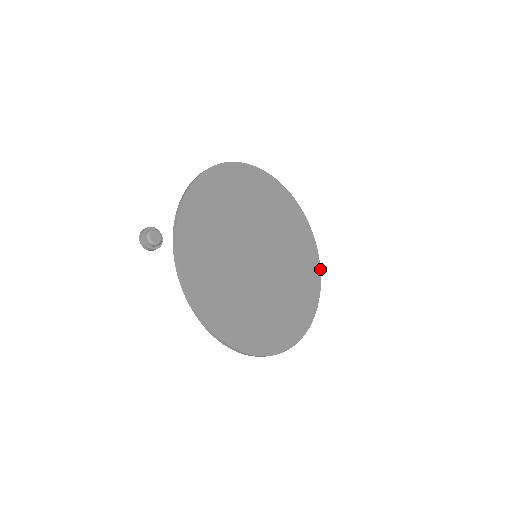
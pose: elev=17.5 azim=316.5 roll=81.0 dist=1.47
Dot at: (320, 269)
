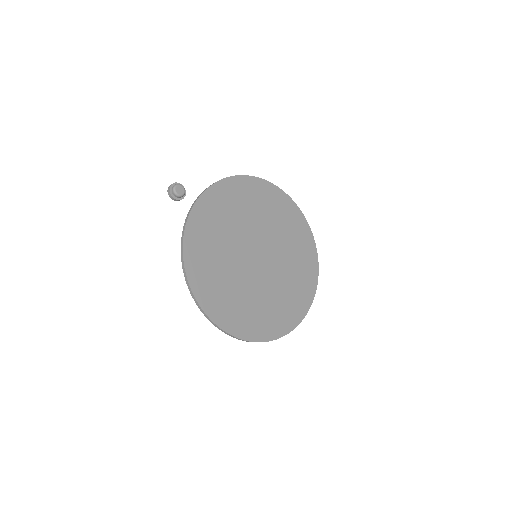
Dot at: occluded
